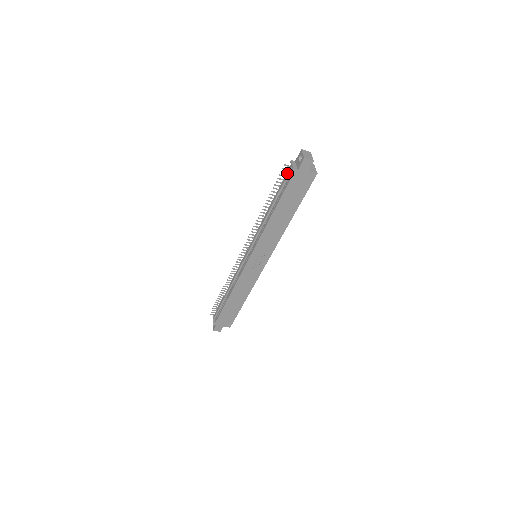
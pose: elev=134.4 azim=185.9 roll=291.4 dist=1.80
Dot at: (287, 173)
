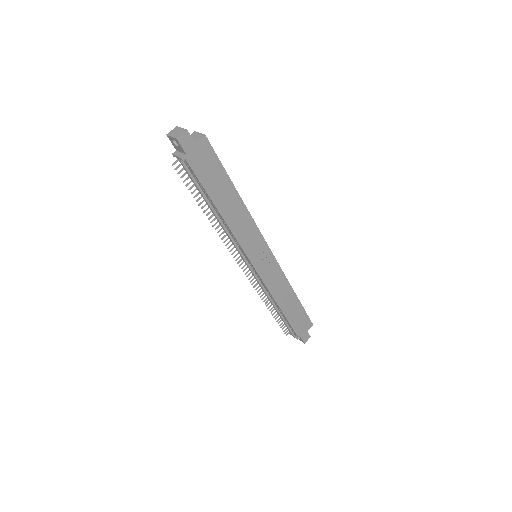
Dot at: (183, 168)
